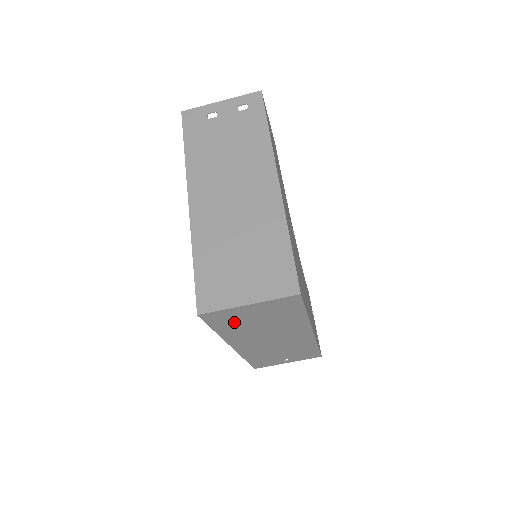
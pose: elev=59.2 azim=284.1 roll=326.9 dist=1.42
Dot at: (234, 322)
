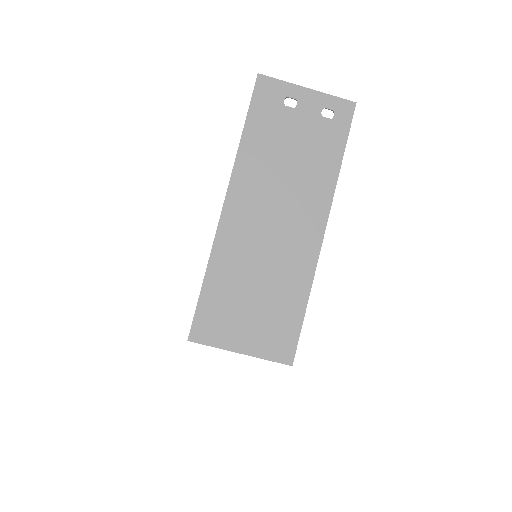
Dot at: occluded
